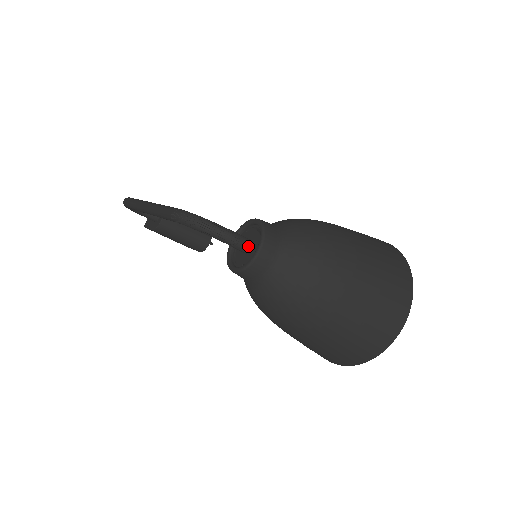
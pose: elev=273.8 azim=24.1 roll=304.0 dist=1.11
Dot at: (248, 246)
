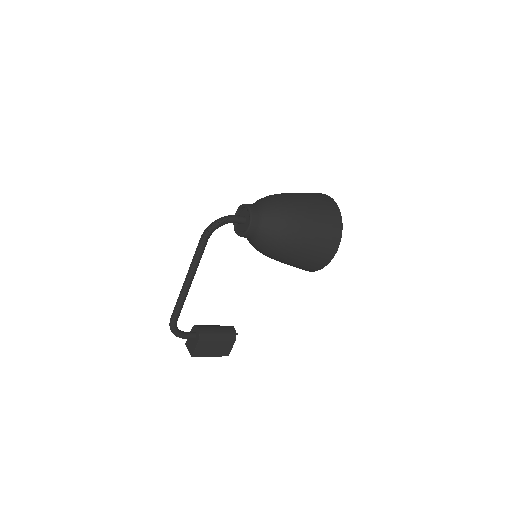
Dot at: (243, 217)
